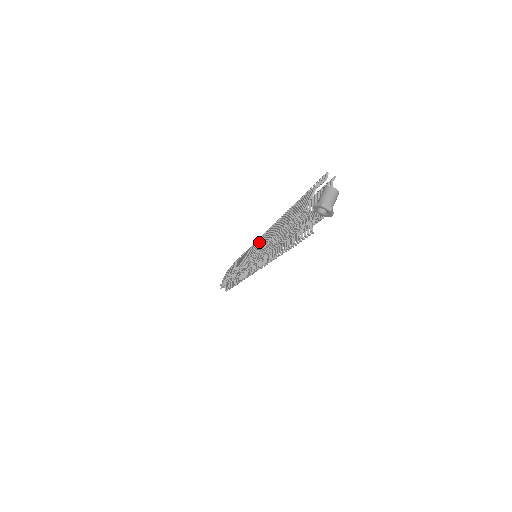
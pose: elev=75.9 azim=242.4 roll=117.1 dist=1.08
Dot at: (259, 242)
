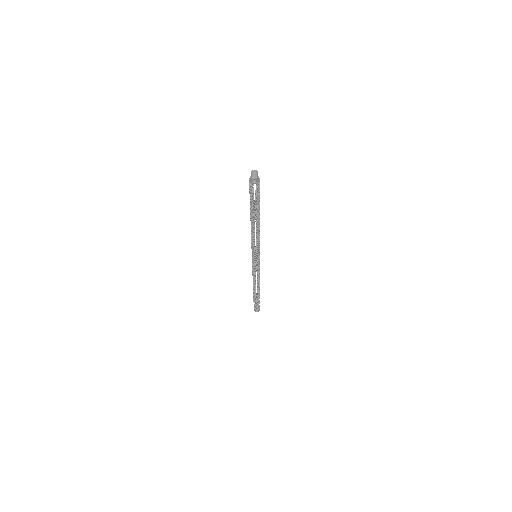
Dot at: occluded
